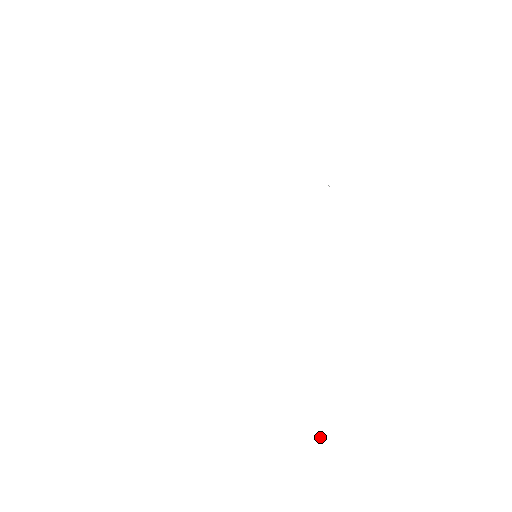
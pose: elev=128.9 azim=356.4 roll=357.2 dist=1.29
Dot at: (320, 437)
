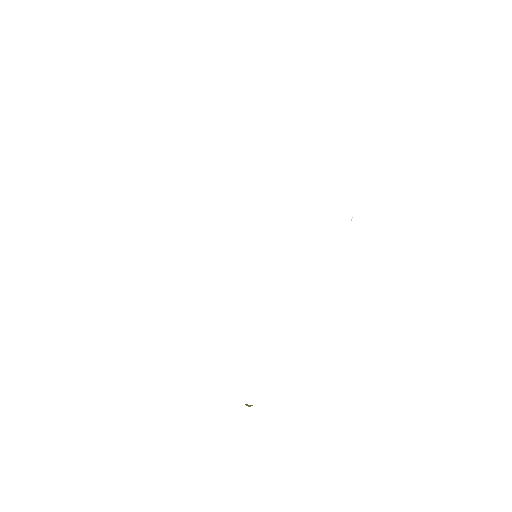
Dot at: (248, 406)
